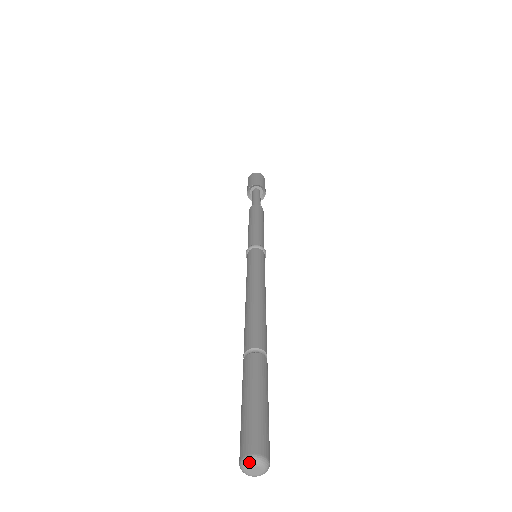
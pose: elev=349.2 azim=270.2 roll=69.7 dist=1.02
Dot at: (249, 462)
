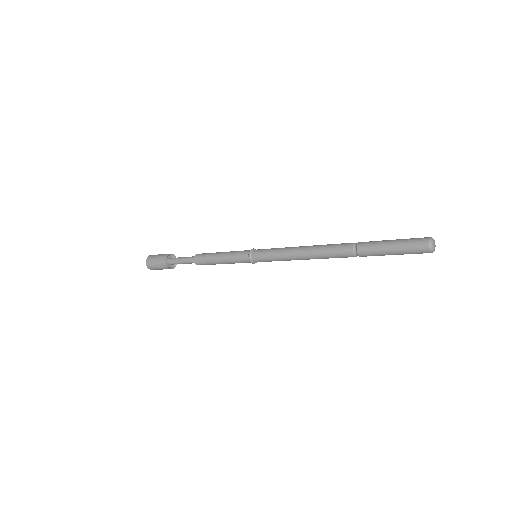
Dot at: (432, 240)
